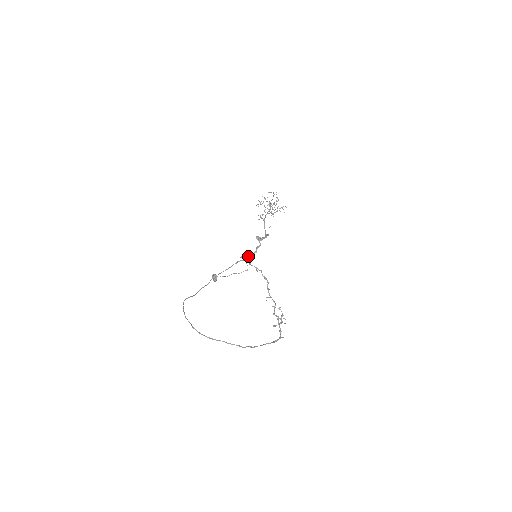
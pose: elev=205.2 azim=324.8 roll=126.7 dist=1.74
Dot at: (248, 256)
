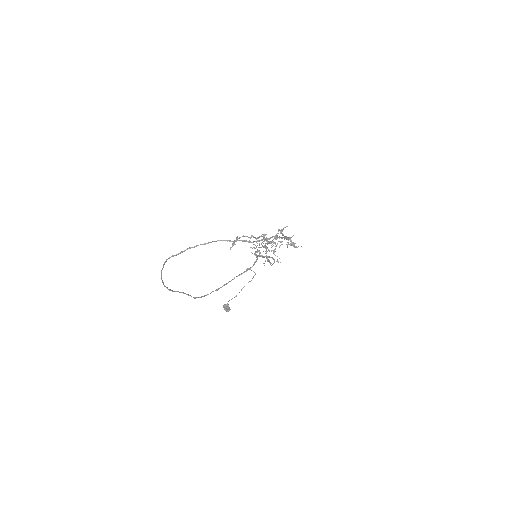
Dot at: occluded
